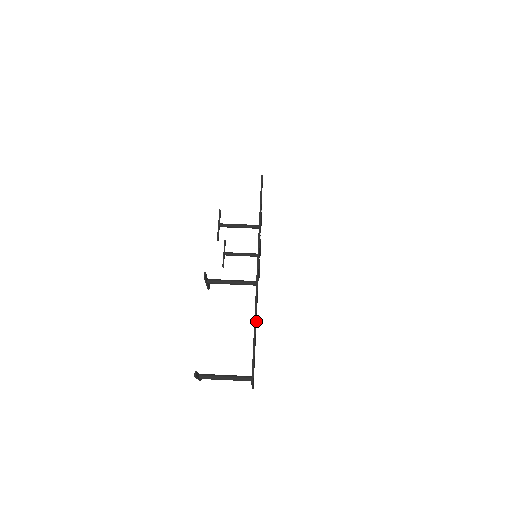
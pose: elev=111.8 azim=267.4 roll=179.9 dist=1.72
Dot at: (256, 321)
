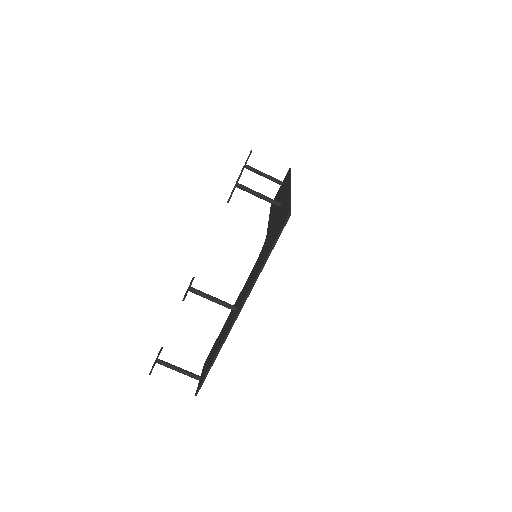
Dot at: occluded
